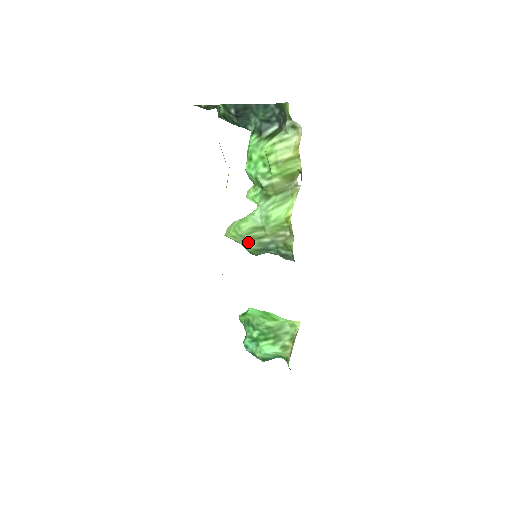
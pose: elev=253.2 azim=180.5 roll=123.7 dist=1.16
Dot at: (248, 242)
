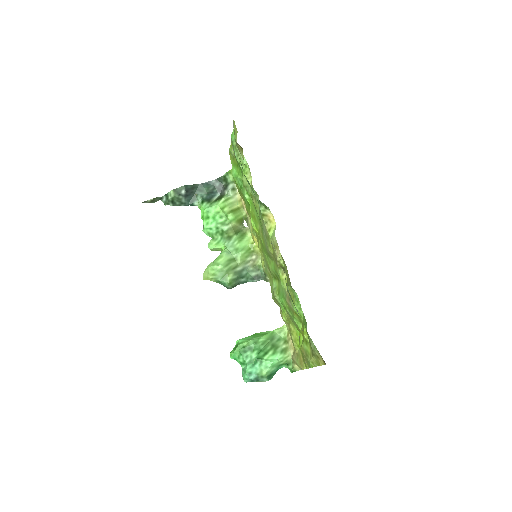
Dot at: (226, 274)
